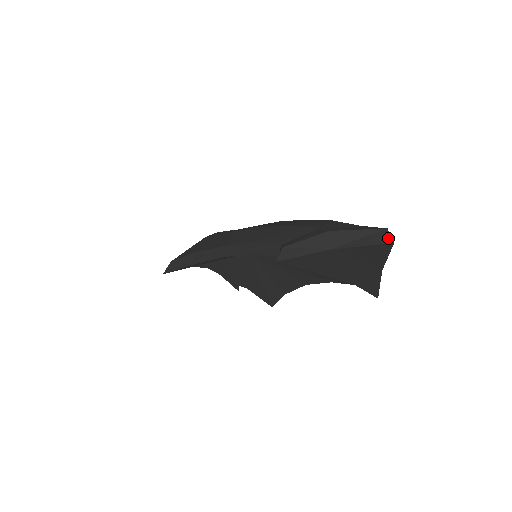
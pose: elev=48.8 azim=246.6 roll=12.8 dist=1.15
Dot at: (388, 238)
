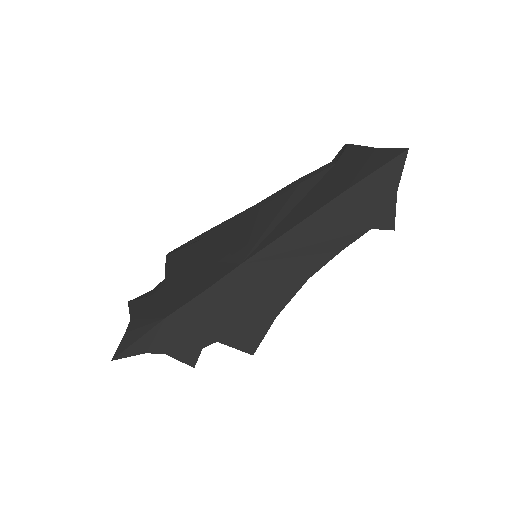
Dot at: (403, 149)
